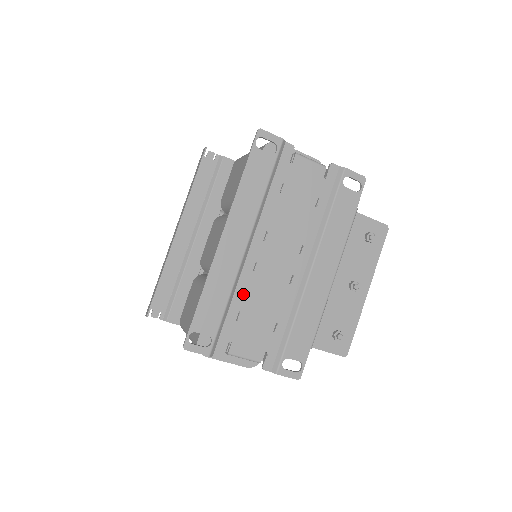
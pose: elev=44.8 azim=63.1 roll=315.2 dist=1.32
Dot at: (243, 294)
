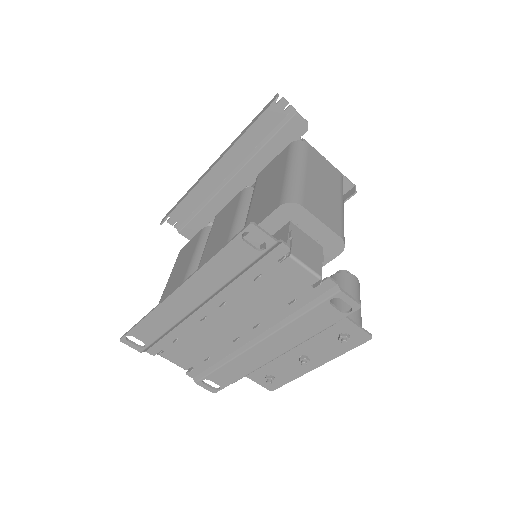
Dot at: (185, 330)
